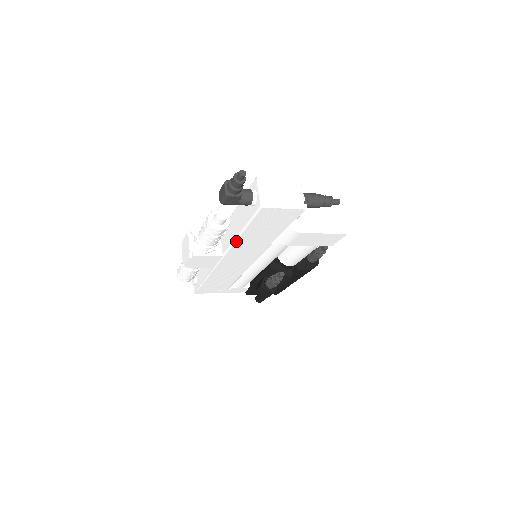
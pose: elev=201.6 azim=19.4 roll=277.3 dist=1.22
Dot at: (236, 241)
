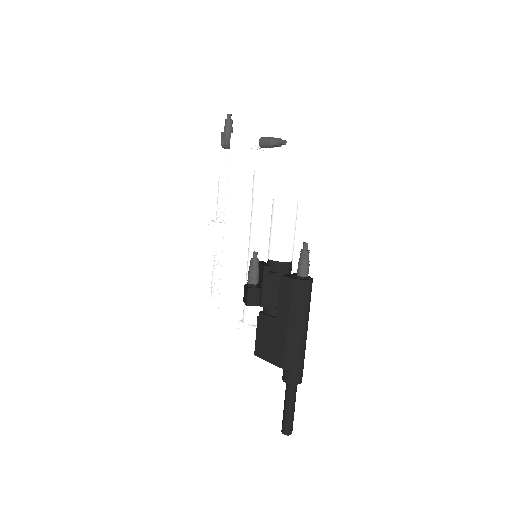
Dot at: (227, 191)
